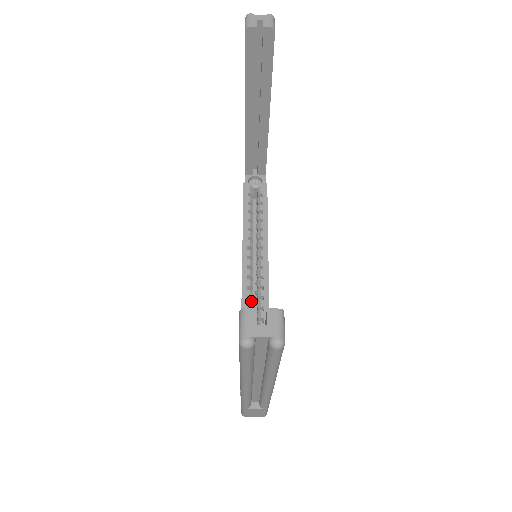
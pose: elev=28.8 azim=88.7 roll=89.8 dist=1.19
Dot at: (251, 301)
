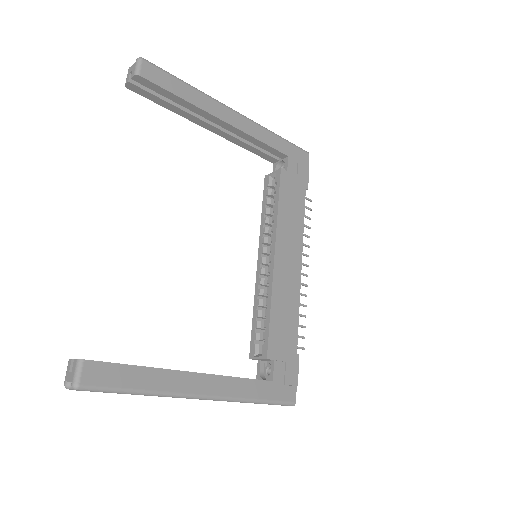
Dot at: (261, 299)
